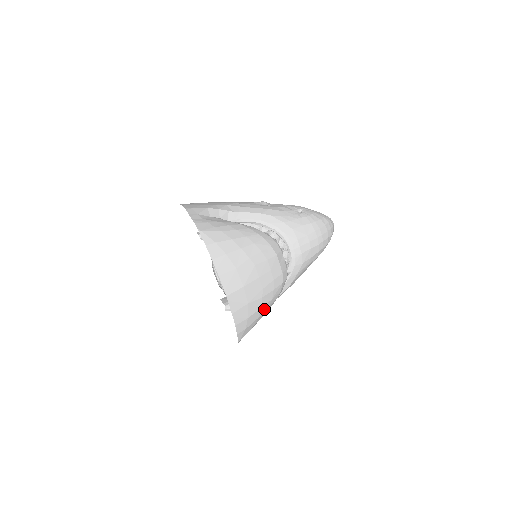
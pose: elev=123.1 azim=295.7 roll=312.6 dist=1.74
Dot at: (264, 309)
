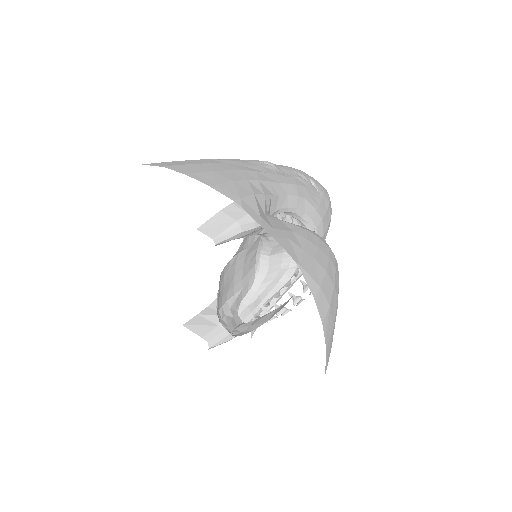
Dot at: occluded
